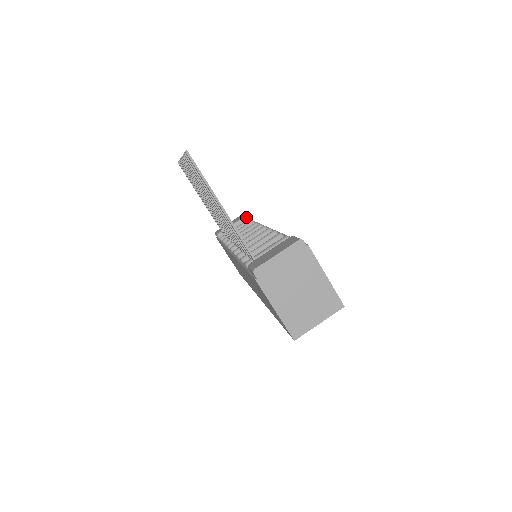
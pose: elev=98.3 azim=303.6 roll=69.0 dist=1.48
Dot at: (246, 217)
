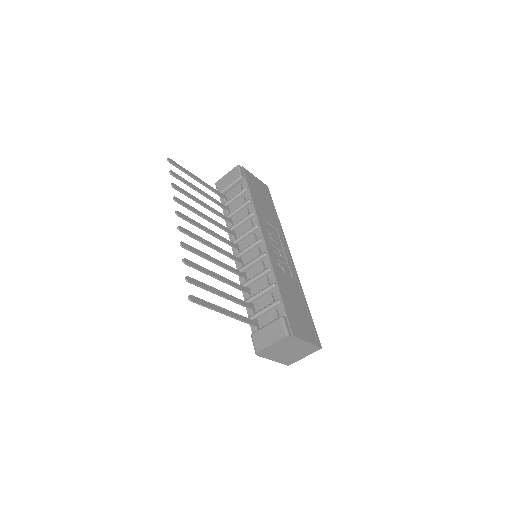
Dot at: (242, 177)
